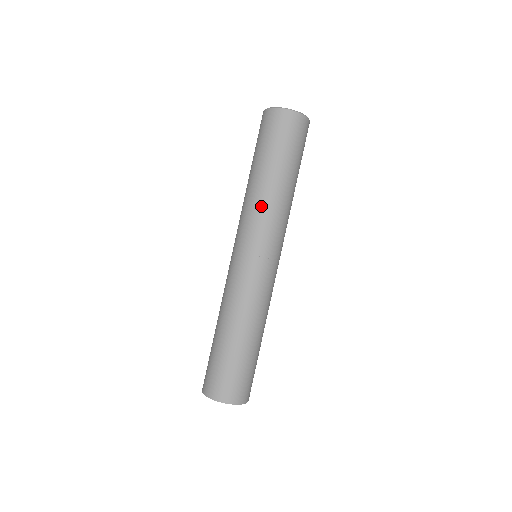
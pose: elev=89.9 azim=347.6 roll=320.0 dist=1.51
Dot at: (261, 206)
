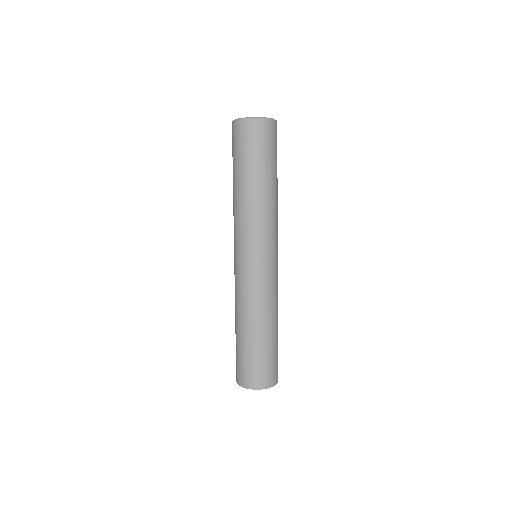
Dot at: (268, 213)
